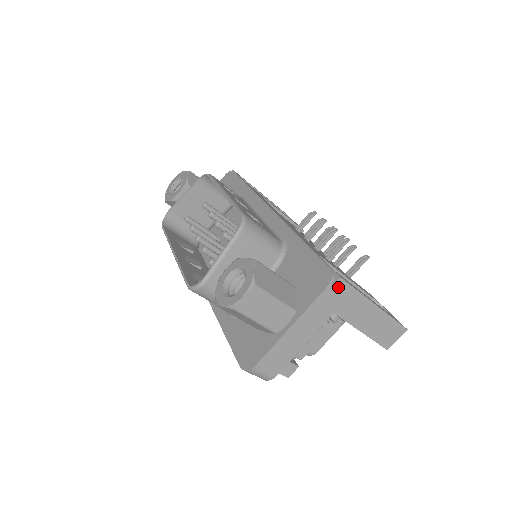
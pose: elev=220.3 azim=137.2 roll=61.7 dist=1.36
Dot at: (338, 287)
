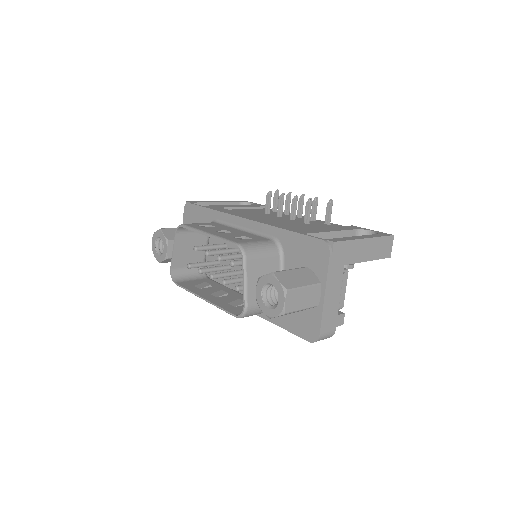
Dot at: (336, 249)
